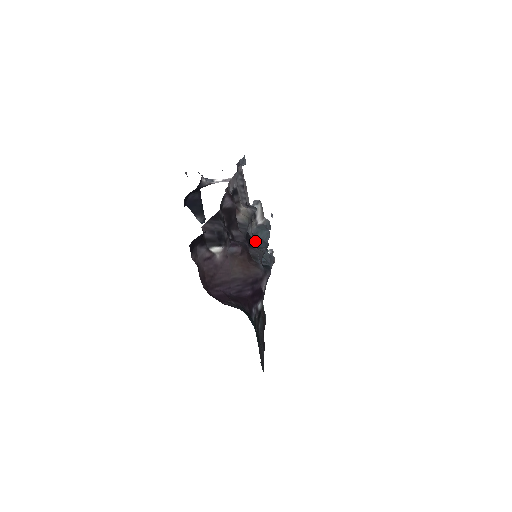
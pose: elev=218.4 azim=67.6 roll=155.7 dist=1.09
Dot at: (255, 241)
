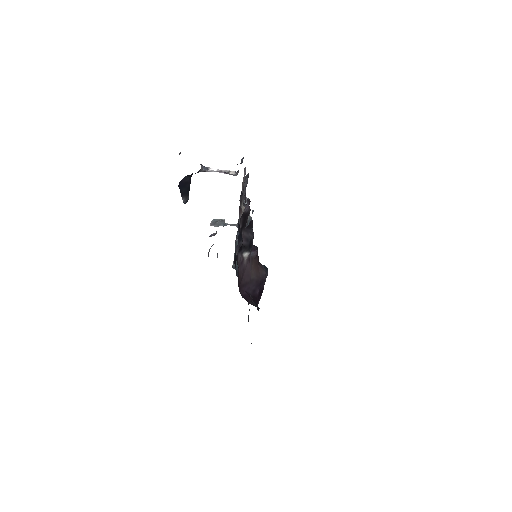
Dot at: occluded
